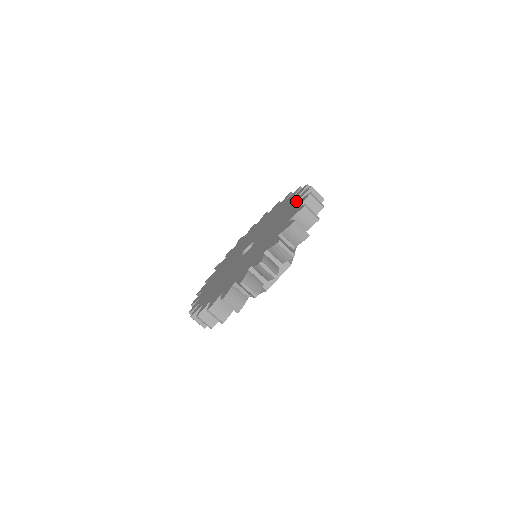
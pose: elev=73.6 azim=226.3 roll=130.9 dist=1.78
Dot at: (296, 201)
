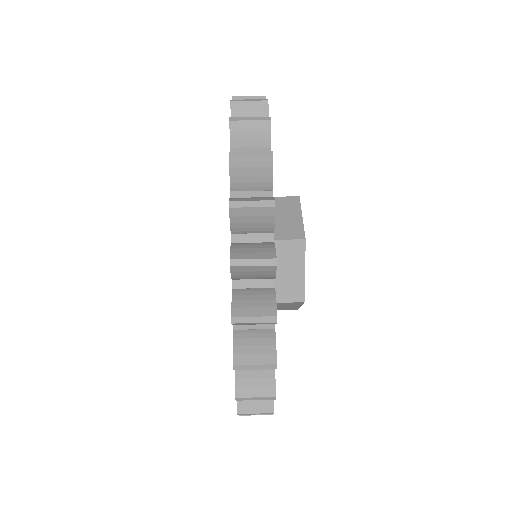
Dot at: occluded
